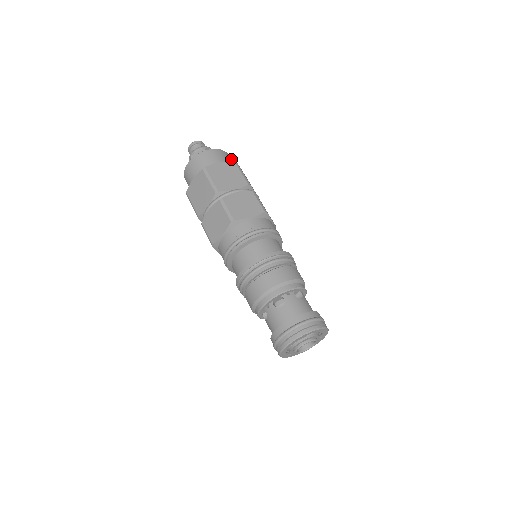
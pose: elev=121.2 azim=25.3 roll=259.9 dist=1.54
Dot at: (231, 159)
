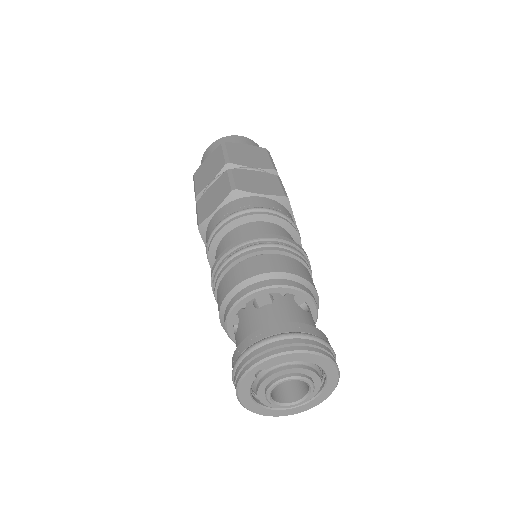
Dot at: (240, 139)
